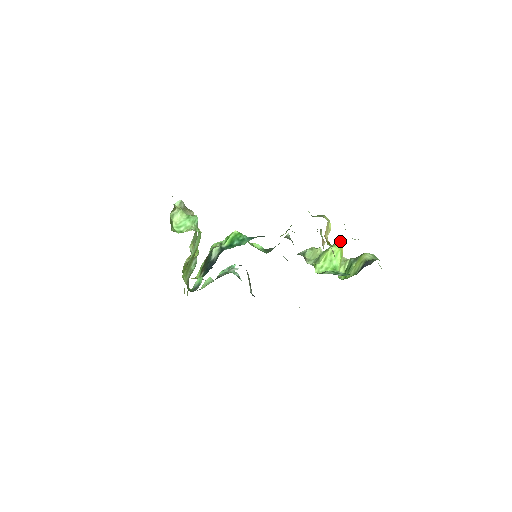
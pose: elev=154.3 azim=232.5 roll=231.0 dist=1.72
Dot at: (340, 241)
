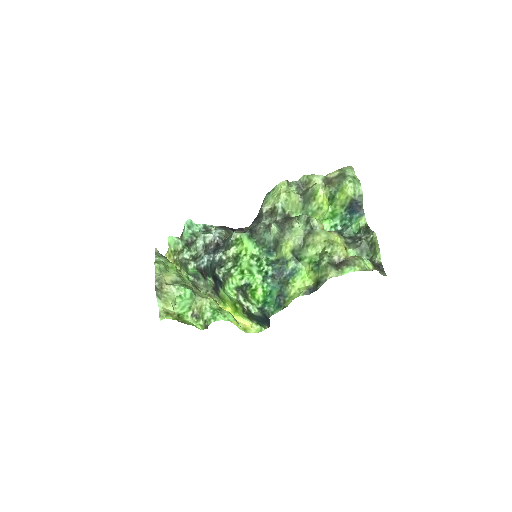
Dot at: (323, 197)
